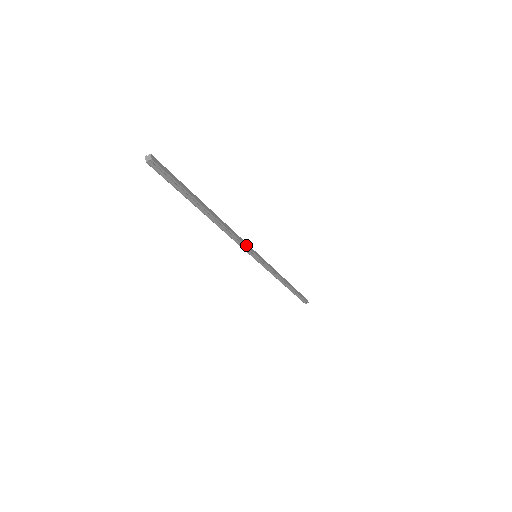
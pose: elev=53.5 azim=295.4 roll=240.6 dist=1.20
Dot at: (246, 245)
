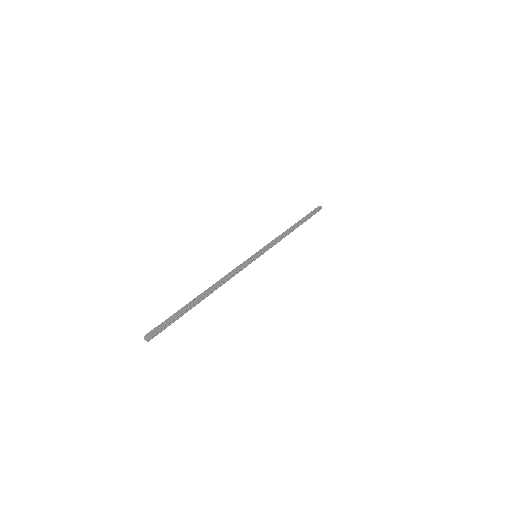
Dot at: (243, 266)
